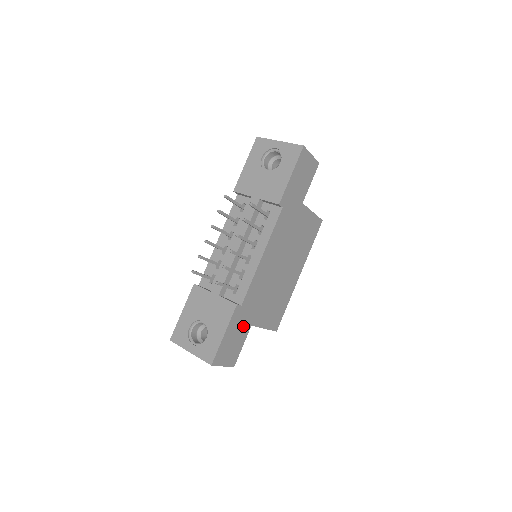
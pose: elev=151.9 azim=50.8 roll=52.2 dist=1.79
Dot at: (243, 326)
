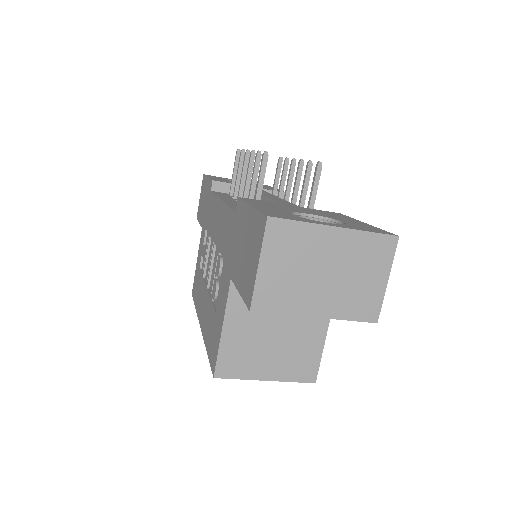
Dot at: occluded
